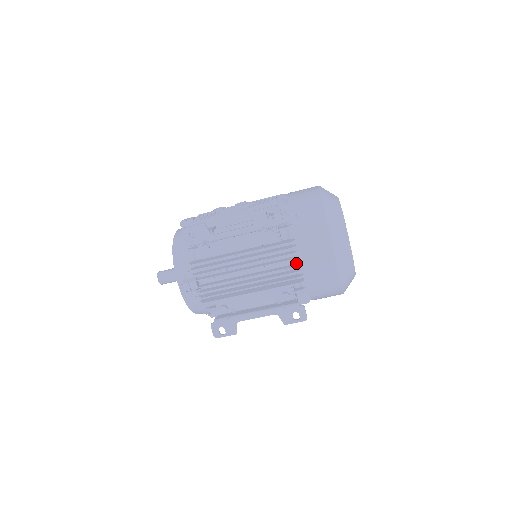
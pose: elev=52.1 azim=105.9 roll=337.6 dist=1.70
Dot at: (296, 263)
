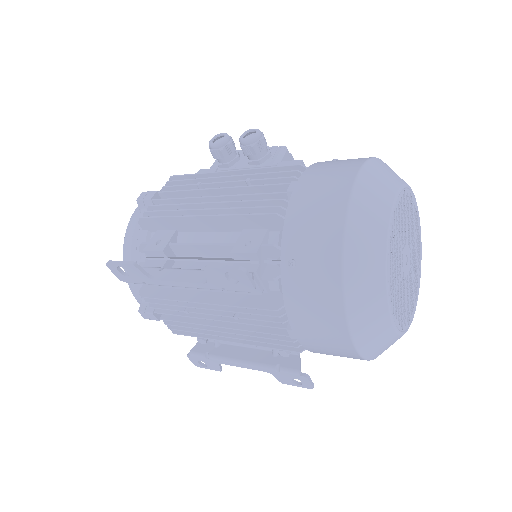
Dot at: (289, 334)
